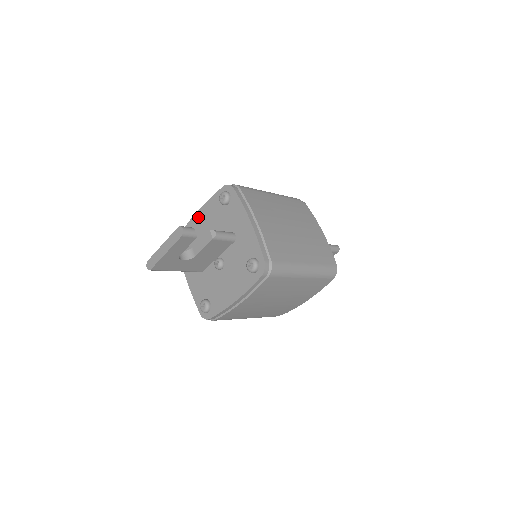
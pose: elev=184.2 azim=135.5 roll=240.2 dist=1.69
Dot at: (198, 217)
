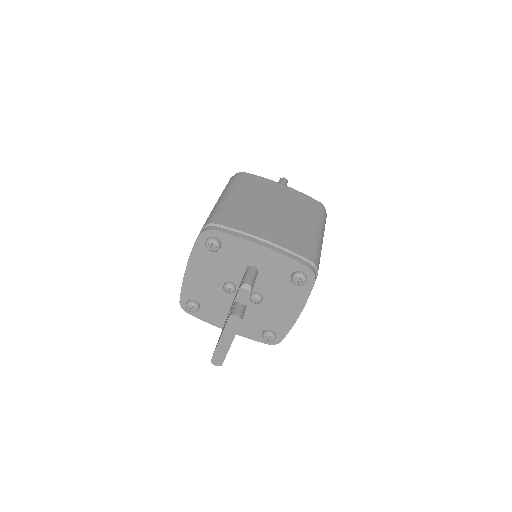
Dot at: (191, 277)
